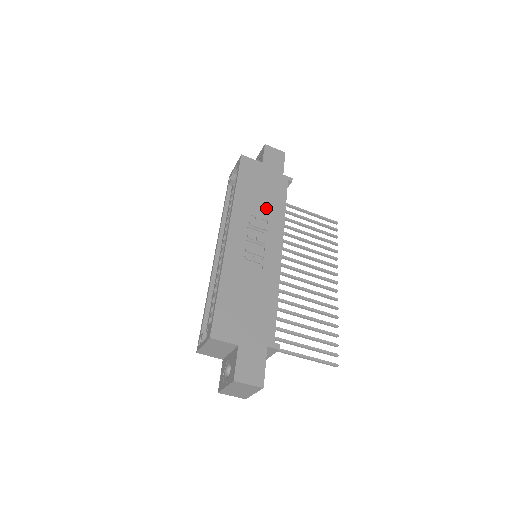
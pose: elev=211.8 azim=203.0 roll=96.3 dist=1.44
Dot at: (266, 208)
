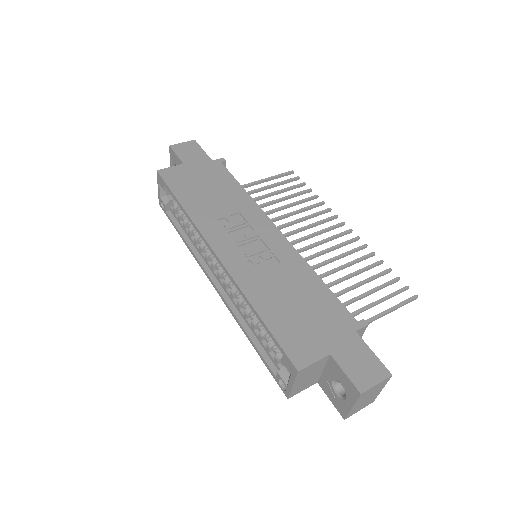
Dot at: (227, 202)
